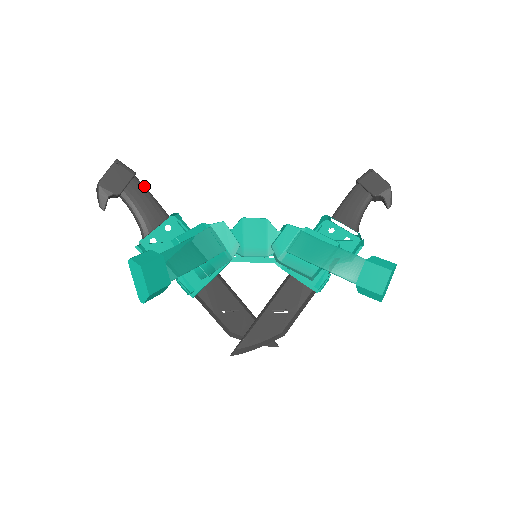
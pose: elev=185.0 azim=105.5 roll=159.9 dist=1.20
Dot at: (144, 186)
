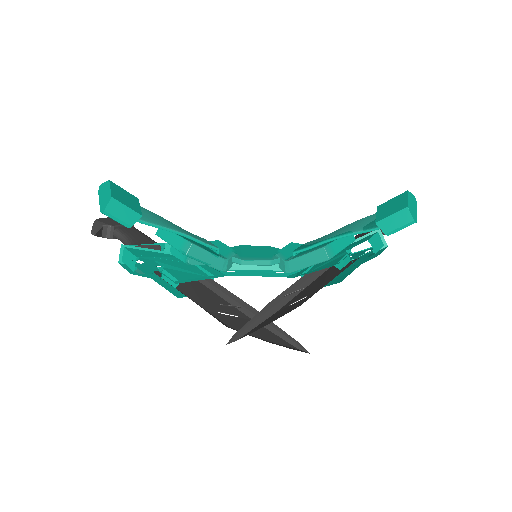
Dot at: (140, 232)
